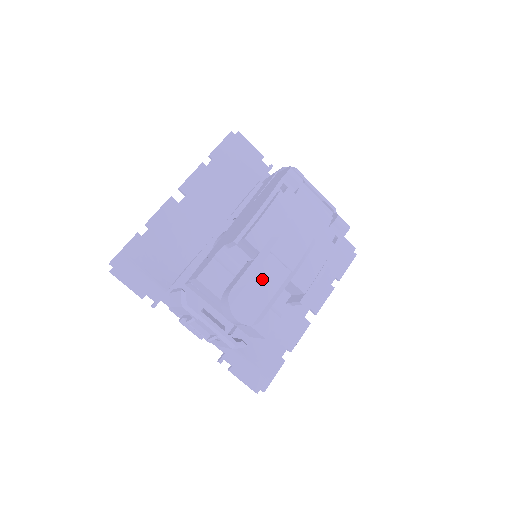
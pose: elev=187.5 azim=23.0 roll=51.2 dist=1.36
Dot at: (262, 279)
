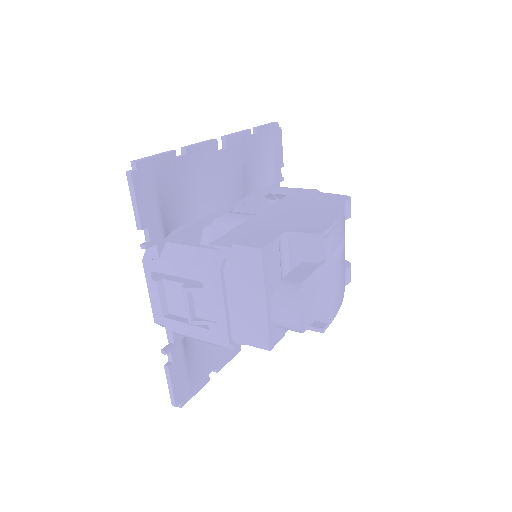
Dot at: (324, 289)
